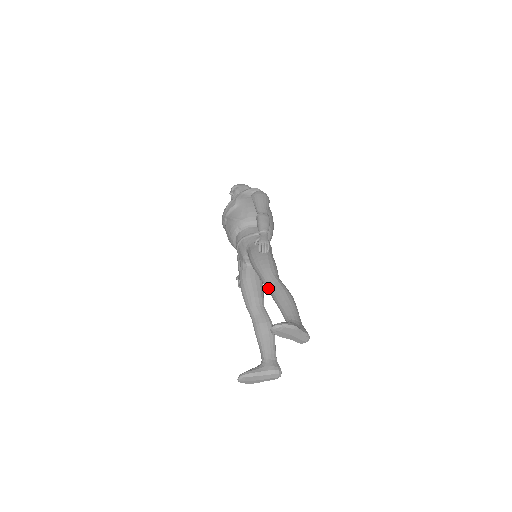
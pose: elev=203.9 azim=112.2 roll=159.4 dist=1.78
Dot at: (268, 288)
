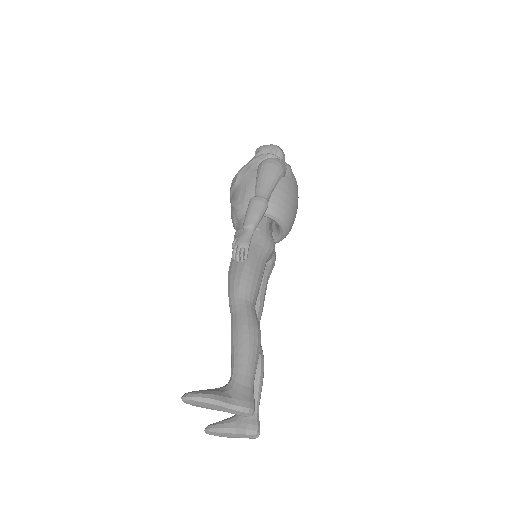
Dot at: (231, 318)
